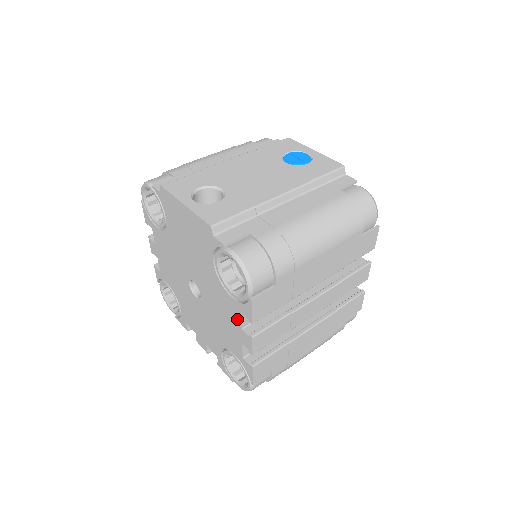
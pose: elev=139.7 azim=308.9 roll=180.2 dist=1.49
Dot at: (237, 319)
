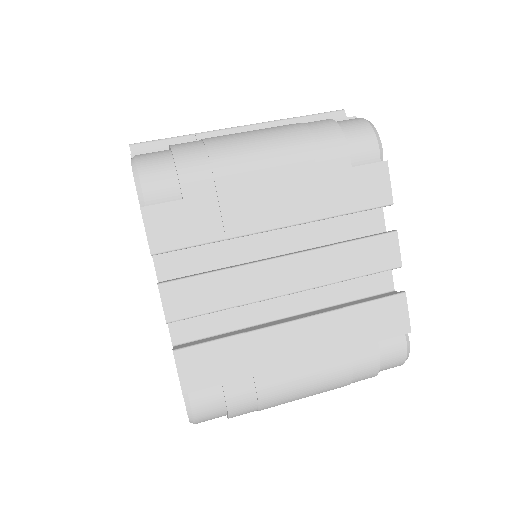
Dot at: (155, 270)
